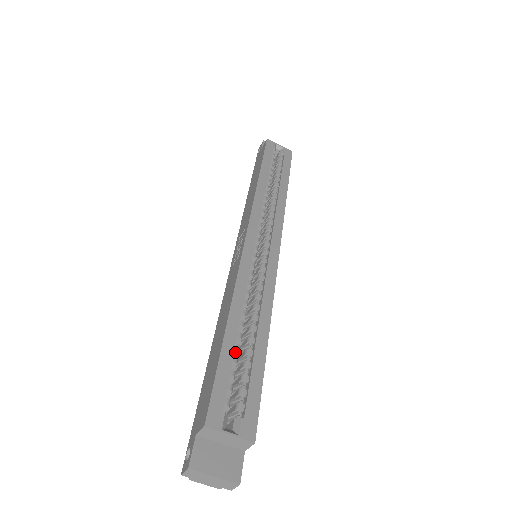
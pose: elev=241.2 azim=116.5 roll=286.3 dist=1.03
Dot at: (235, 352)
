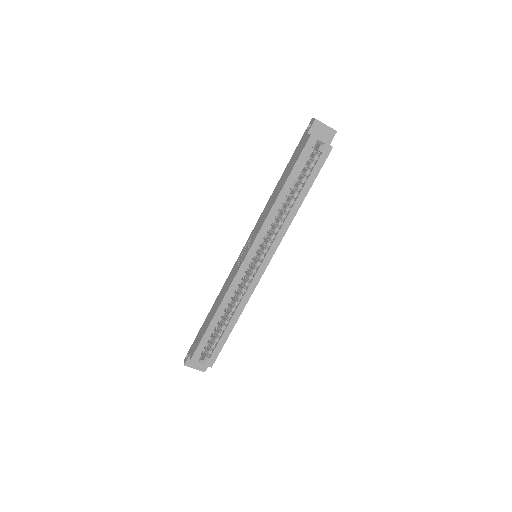
Dot at: (217, 326)
